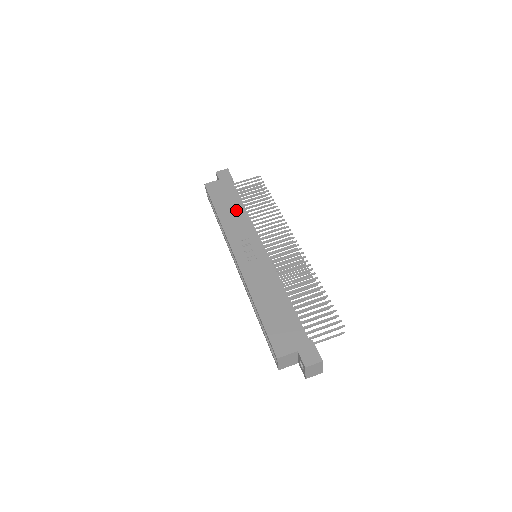
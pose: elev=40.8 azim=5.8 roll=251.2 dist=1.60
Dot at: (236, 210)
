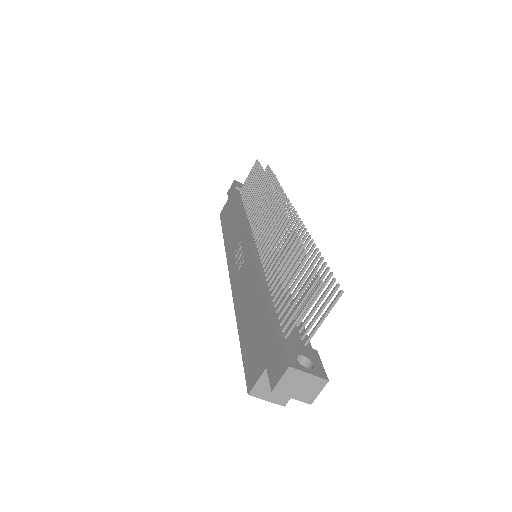
Dot at: (235, 219)
